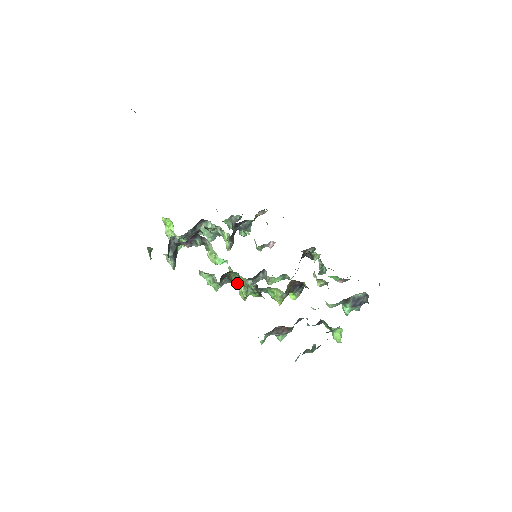
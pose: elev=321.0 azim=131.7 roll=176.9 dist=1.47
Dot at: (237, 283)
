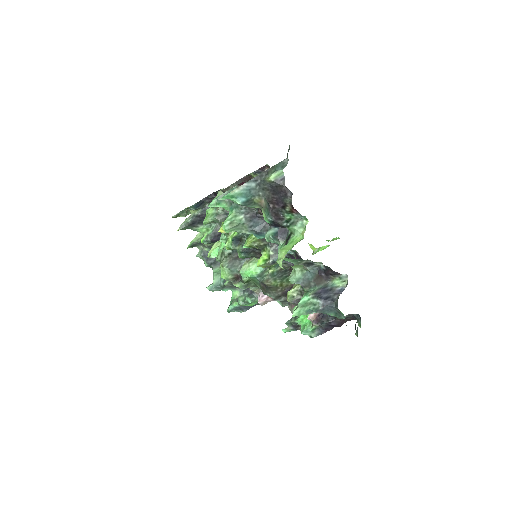
Dot at: occluded
